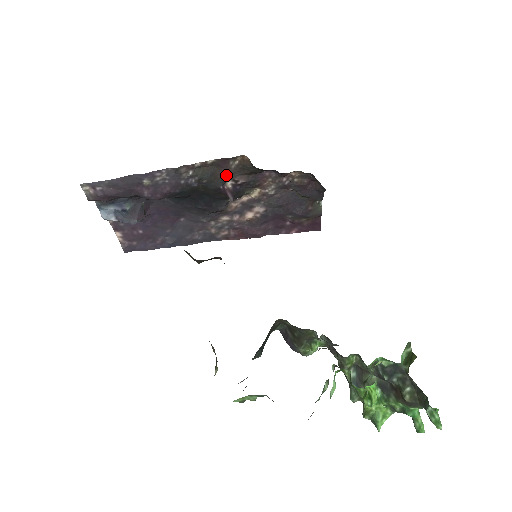
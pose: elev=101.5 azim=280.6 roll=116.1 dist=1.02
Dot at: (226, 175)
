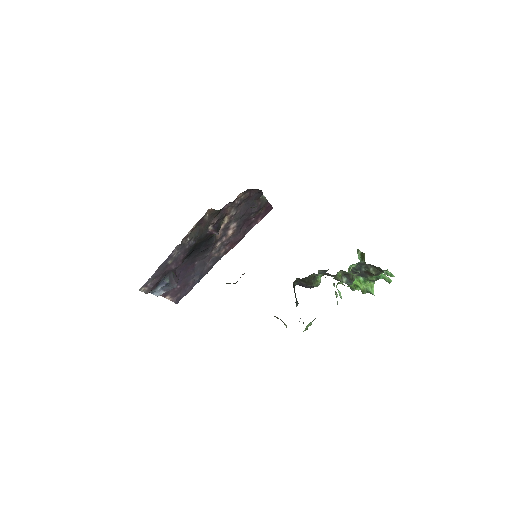
Dot at: (206, 225)
